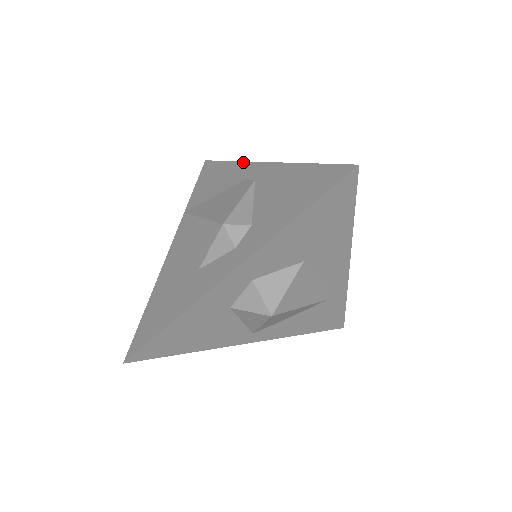
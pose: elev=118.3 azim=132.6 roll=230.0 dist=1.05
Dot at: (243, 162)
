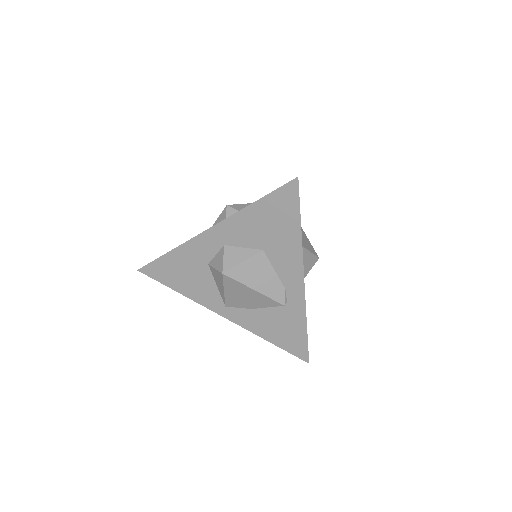
Dot at: occluded
